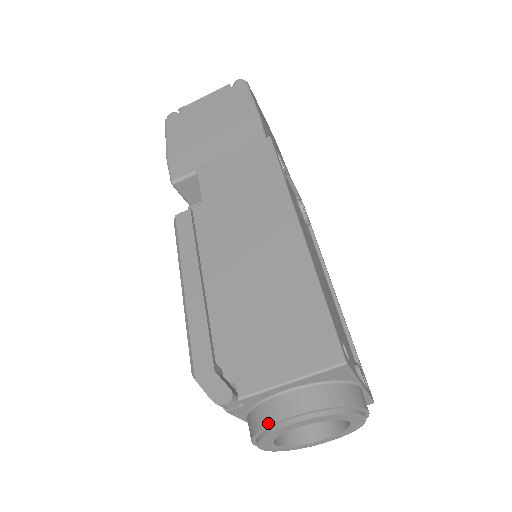
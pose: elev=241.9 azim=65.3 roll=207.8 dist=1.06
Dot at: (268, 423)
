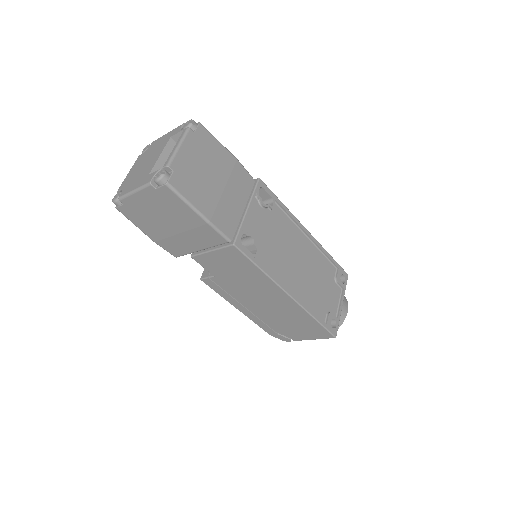
Dot at: occluded
